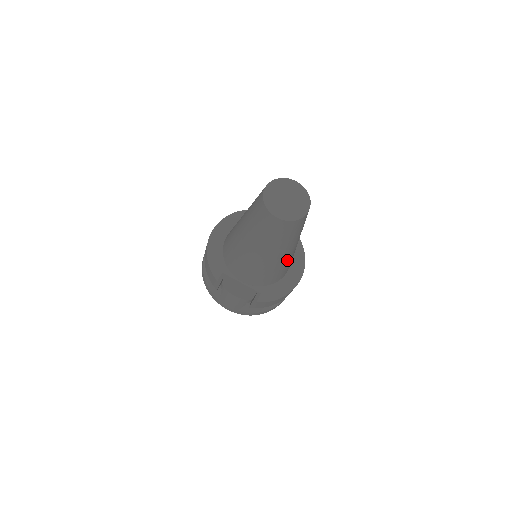
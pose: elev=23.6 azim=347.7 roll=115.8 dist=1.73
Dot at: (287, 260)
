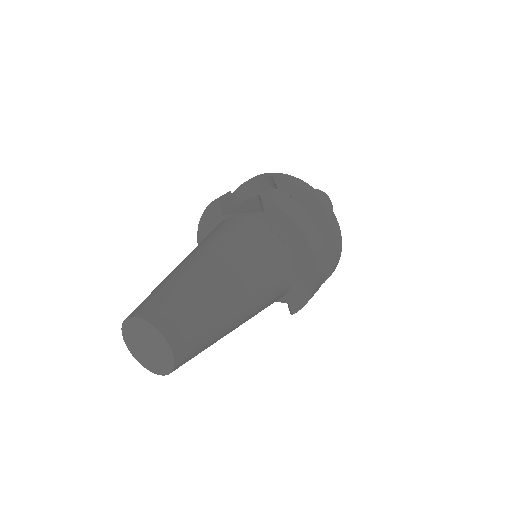
Dot at: (257, 303)
